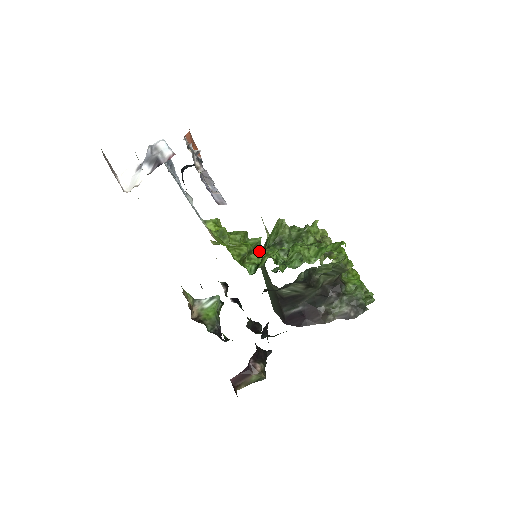
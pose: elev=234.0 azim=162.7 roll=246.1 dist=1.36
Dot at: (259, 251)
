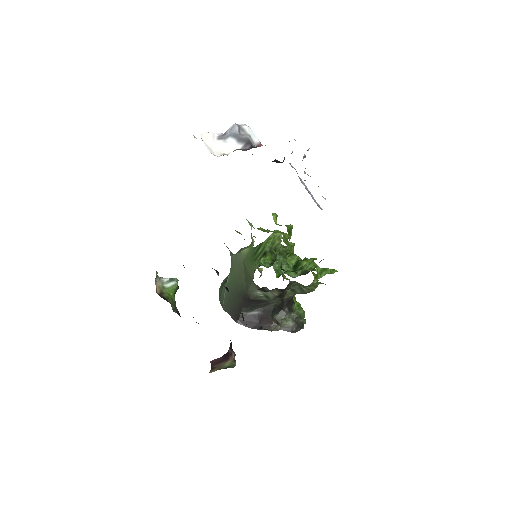
Dot at: occluded
